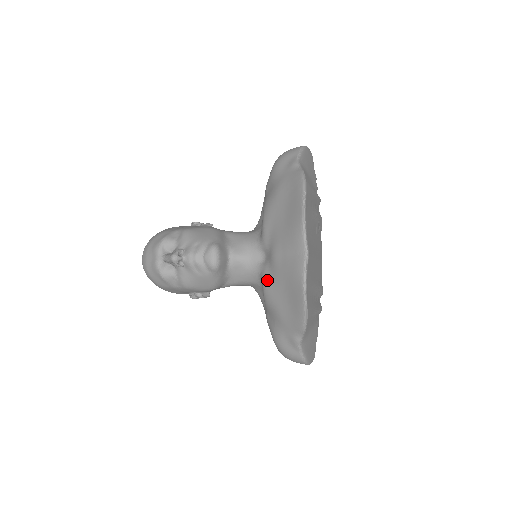
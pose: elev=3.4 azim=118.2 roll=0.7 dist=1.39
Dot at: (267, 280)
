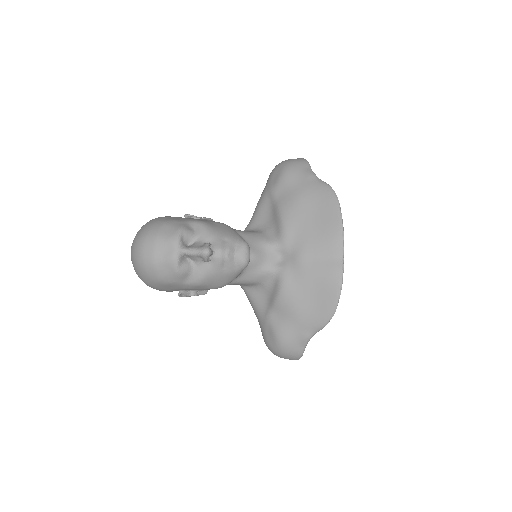
Dot at: (289, 280)
